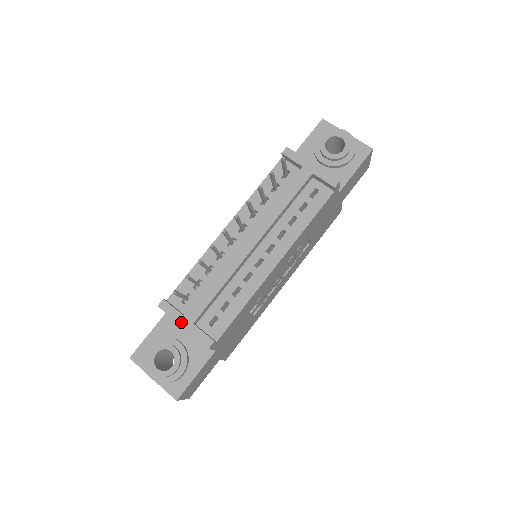
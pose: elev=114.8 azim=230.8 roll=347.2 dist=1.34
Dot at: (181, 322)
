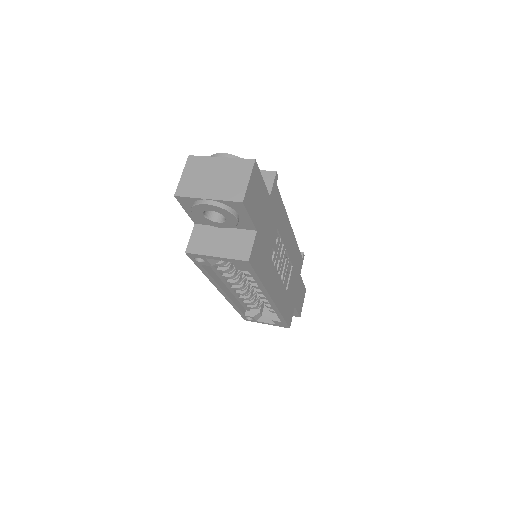
Dot at: occluded
